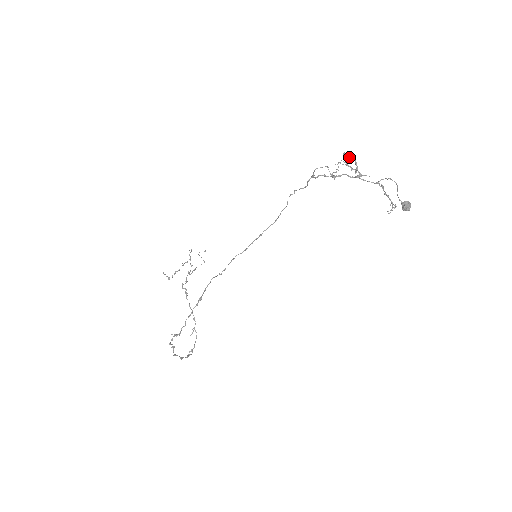
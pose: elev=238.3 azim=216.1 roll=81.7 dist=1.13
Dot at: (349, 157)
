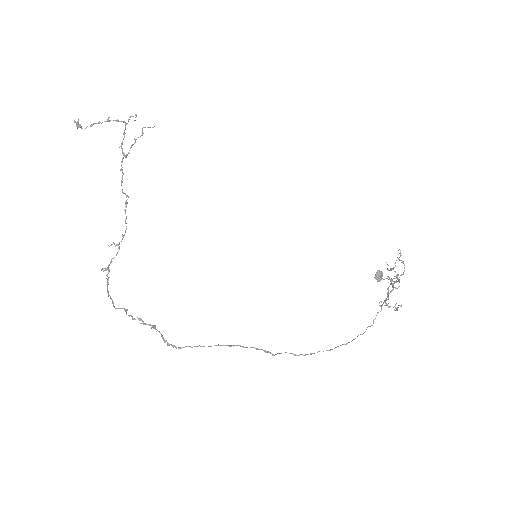
Dot at: (401, 260)
